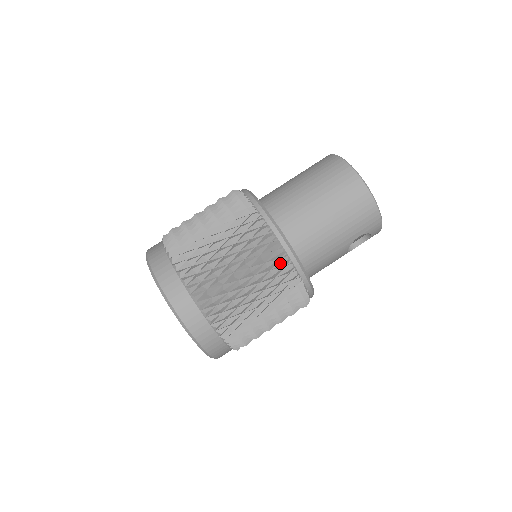
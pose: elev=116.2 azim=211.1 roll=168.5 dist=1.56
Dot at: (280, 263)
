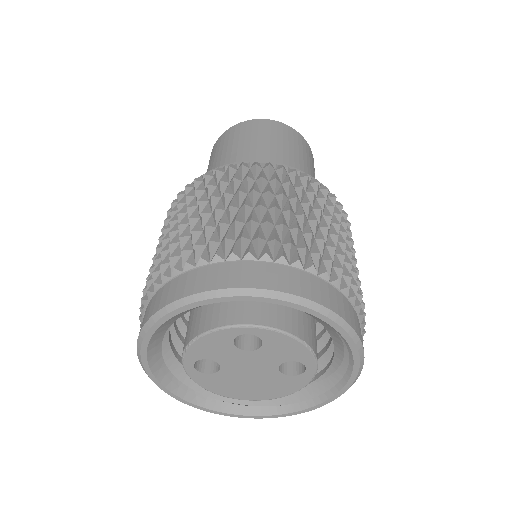
Dot at: (316, 185)
